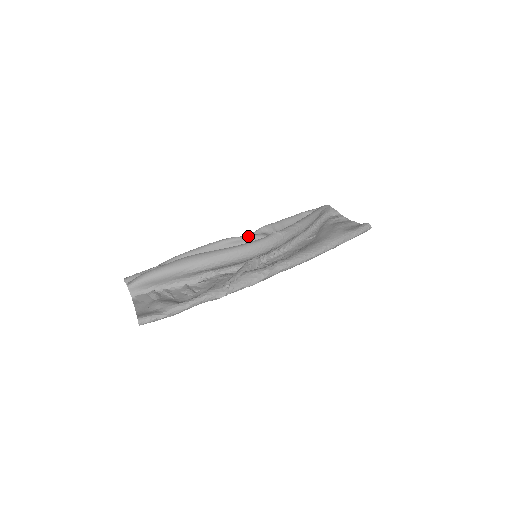
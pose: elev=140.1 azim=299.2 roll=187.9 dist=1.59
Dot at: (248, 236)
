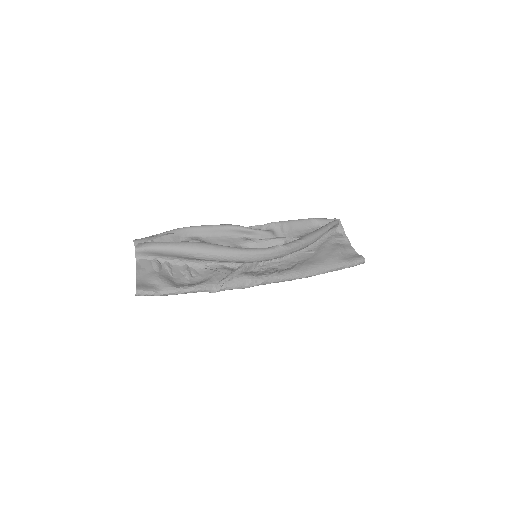
Dot at: (256, 230)
